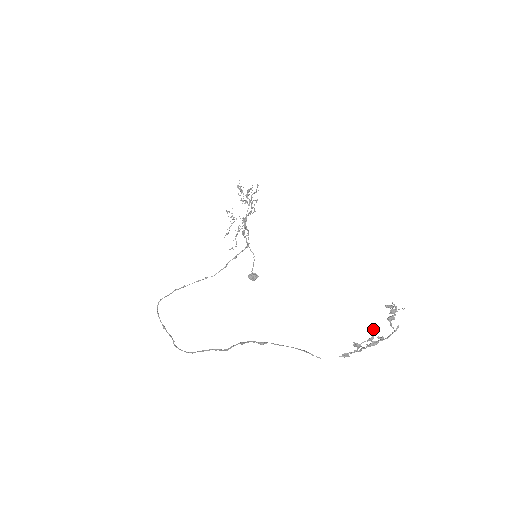
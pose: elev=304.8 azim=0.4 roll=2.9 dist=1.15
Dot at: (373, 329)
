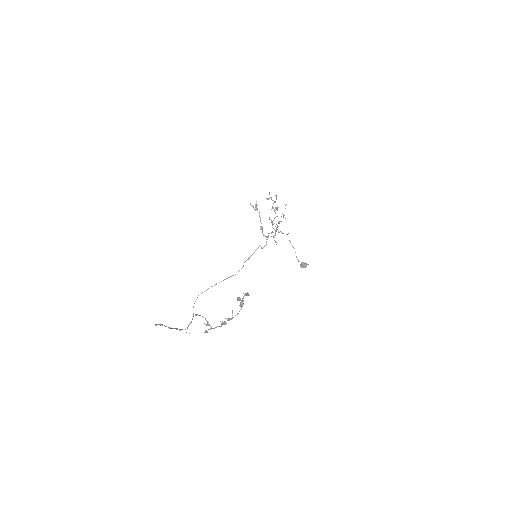
Dot at: (196, 314)
